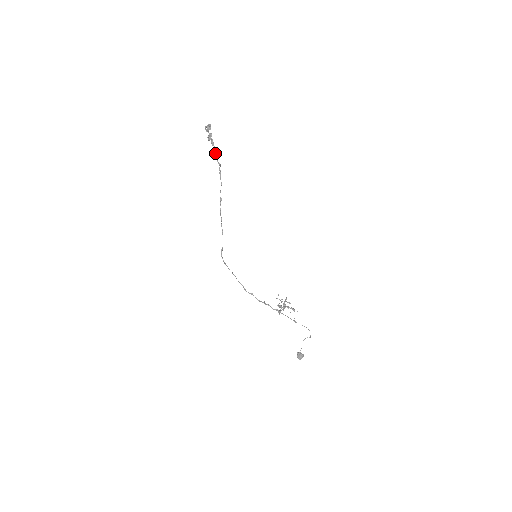
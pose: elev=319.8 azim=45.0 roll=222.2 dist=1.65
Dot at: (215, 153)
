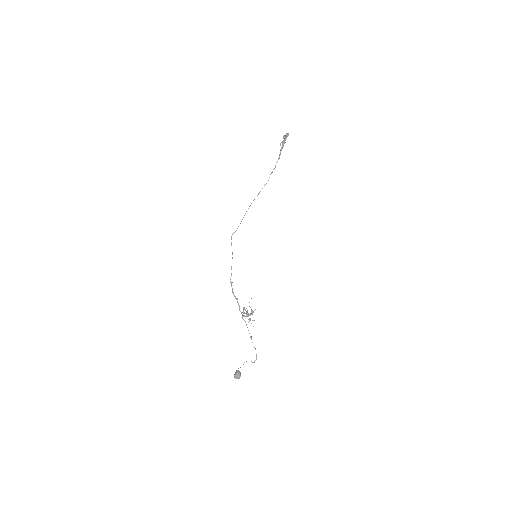
Dot at: (279, 157)
